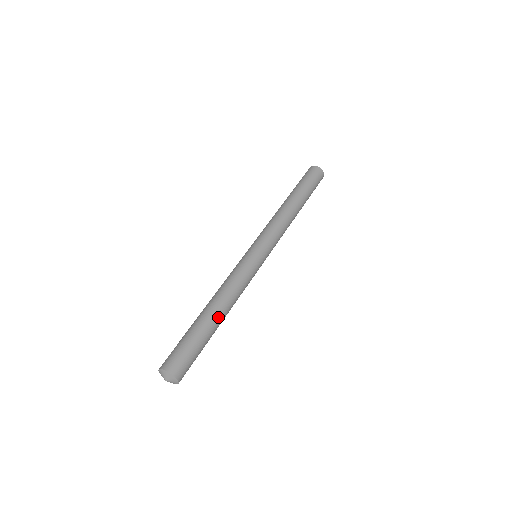
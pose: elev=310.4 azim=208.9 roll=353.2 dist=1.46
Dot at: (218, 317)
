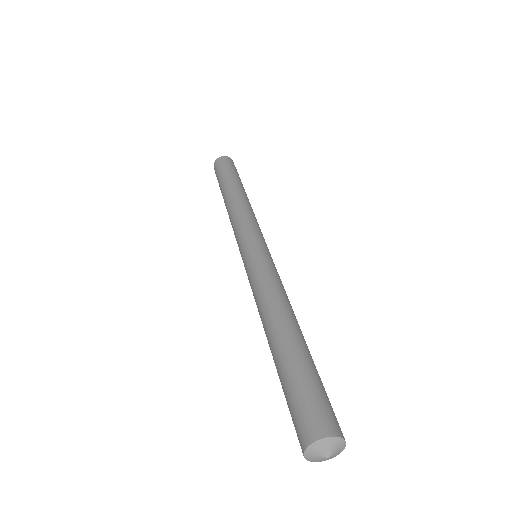
Dot at: occluded
